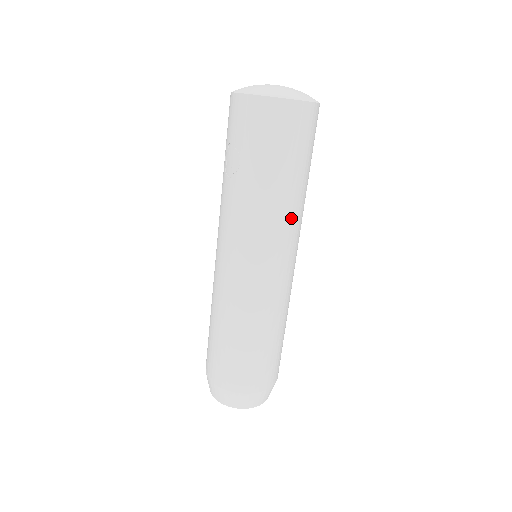
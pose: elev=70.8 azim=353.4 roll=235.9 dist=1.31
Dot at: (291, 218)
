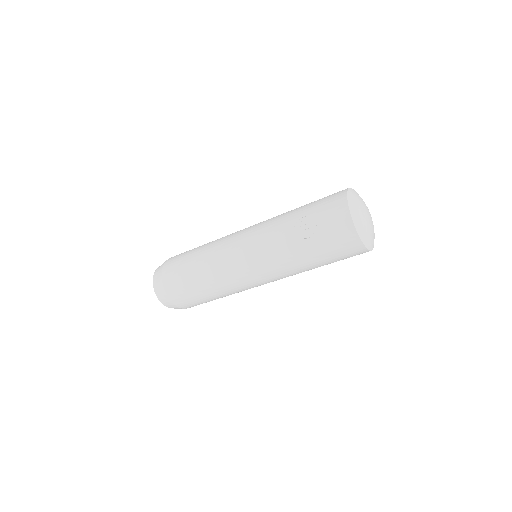
Dot at: occluded
